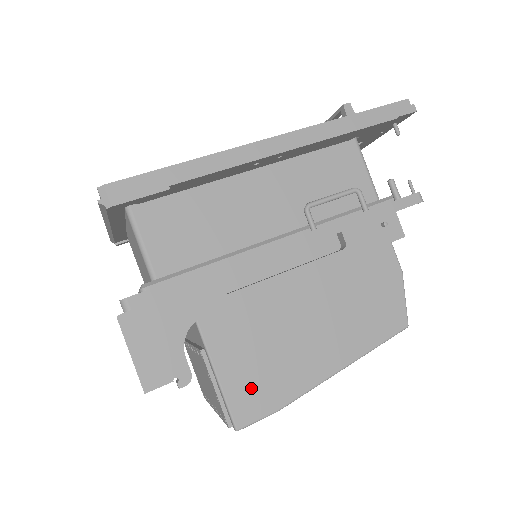
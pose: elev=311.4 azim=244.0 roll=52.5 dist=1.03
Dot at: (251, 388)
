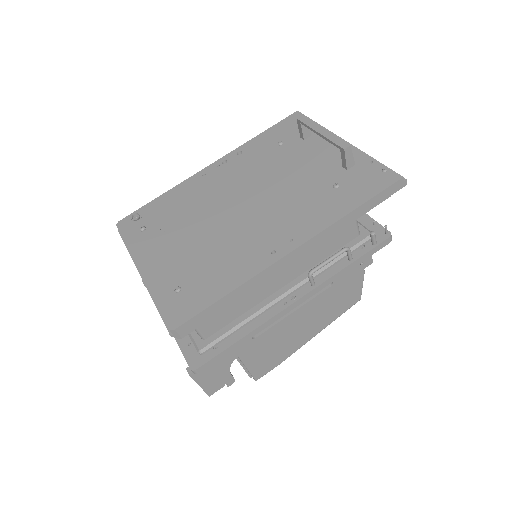
Dot at: (264, 363)
